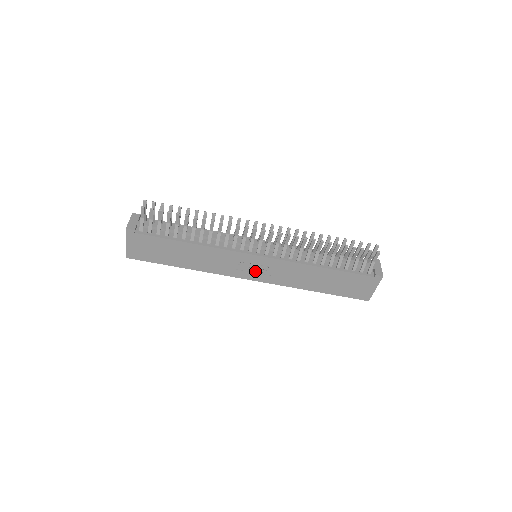
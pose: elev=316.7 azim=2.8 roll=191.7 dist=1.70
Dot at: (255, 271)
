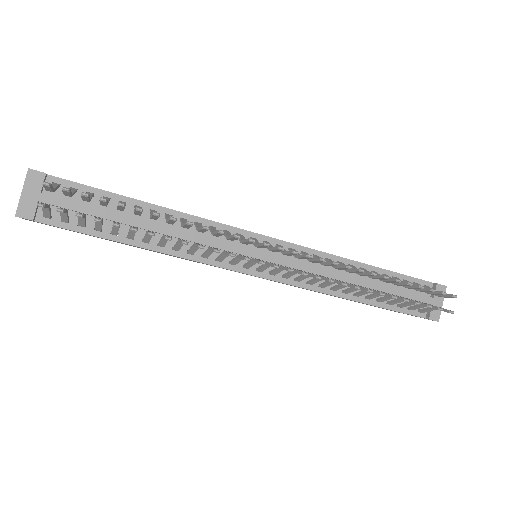
Dot at: occluded
